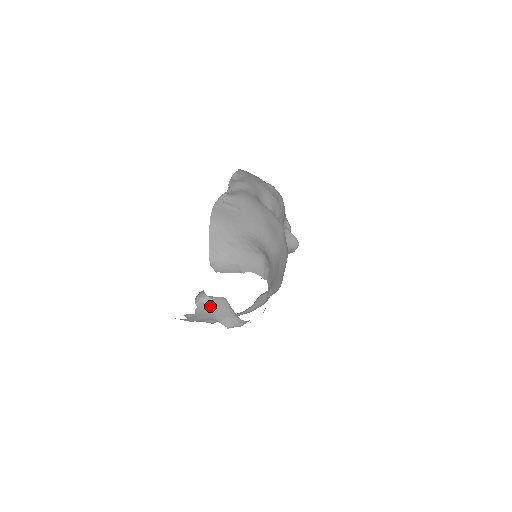
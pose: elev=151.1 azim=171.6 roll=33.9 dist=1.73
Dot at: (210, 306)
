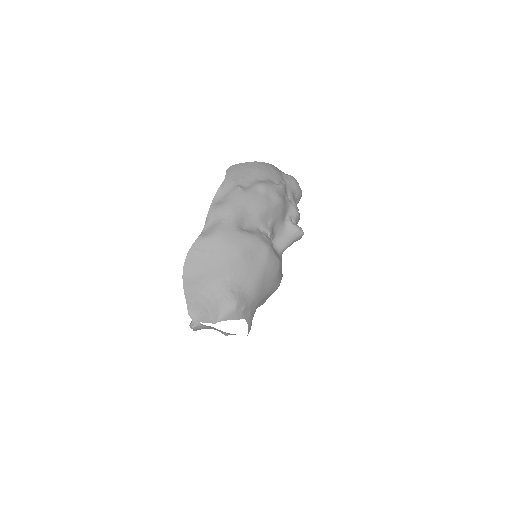
Dot at: (204, 327)
